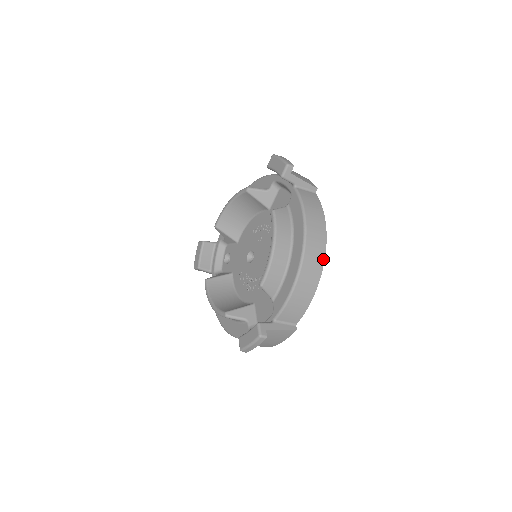
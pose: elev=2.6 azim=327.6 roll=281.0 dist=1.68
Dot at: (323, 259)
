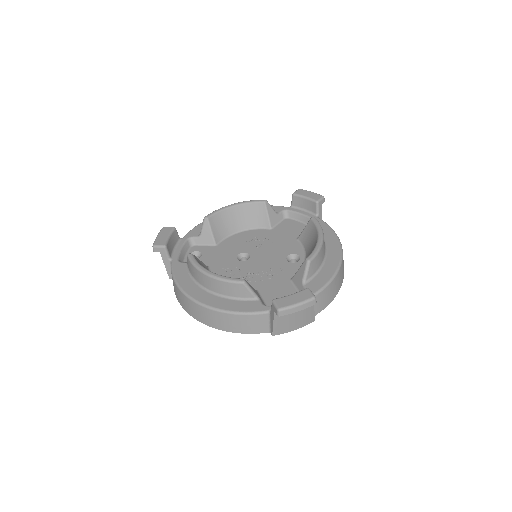
Dot at: occluded
